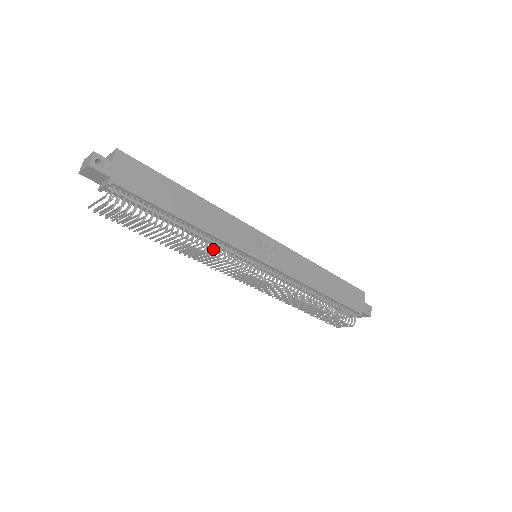
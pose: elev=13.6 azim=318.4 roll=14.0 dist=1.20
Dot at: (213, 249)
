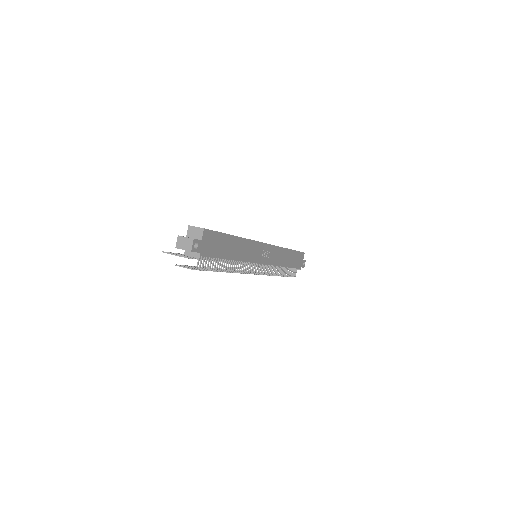
Dot at: occluded
